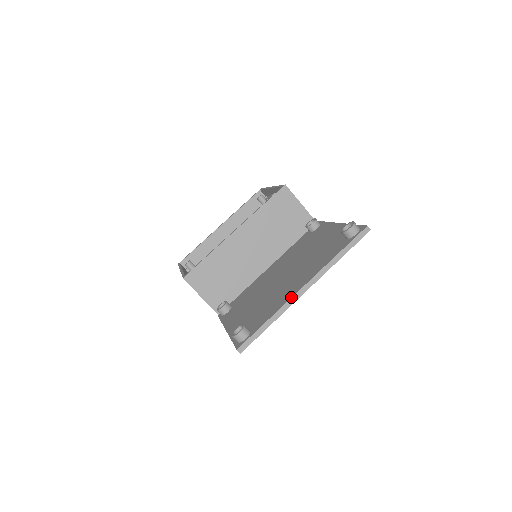
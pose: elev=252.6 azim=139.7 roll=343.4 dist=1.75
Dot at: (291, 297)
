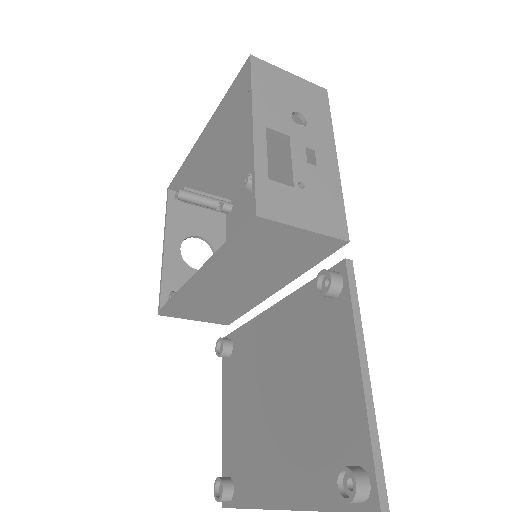
Dot at: (268, 509)
